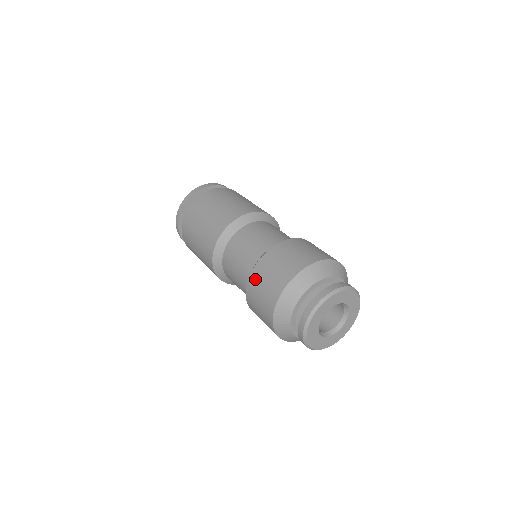
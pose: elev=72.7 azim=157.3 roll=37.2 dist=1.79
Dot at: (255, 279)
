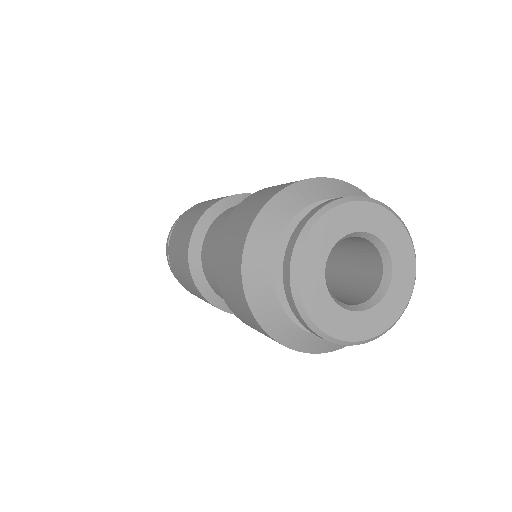
Dot at: (219, 271)
